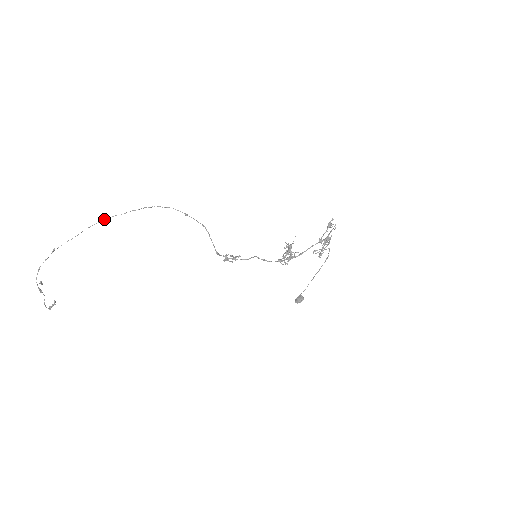
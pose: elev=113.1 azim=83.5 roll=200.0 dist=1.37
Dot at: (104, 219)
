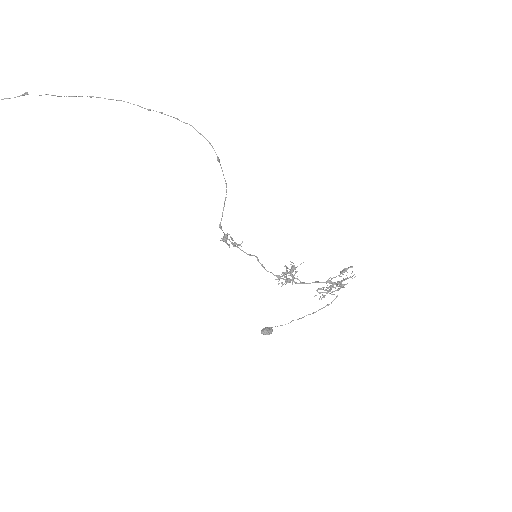
Dot at: occluded
